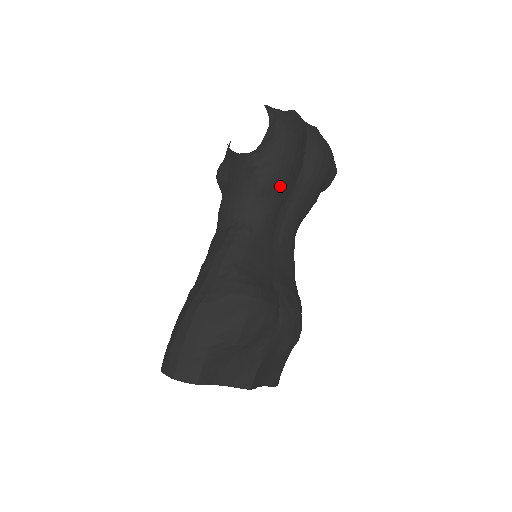
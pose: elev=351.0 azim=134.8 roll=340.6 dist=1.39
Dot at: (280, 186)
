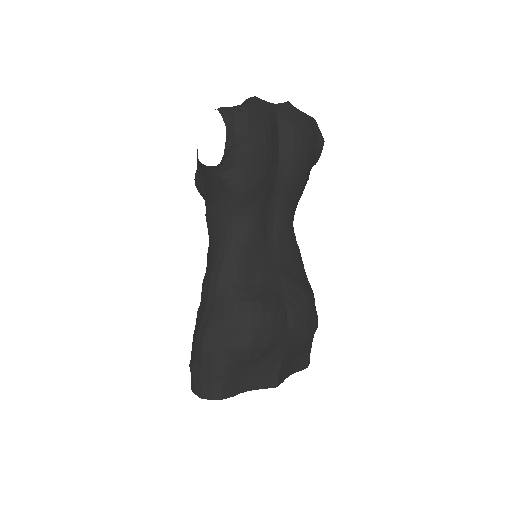
Dot at: (258, 189)
